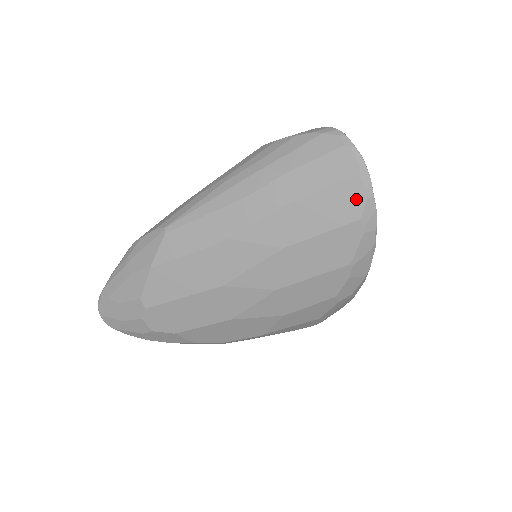
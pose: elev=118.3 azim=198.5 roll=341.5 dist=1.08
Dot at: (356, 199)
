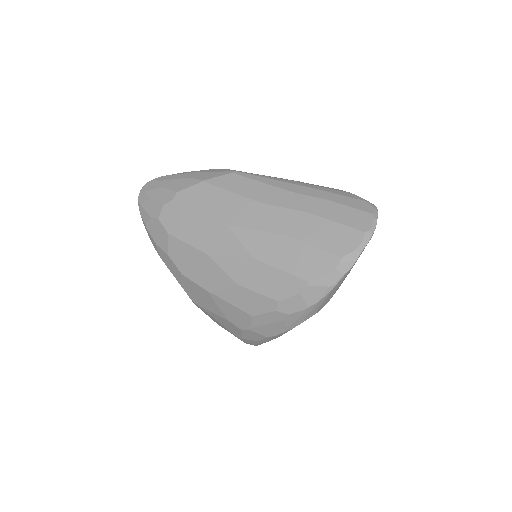
Dot at: (350, 244)
